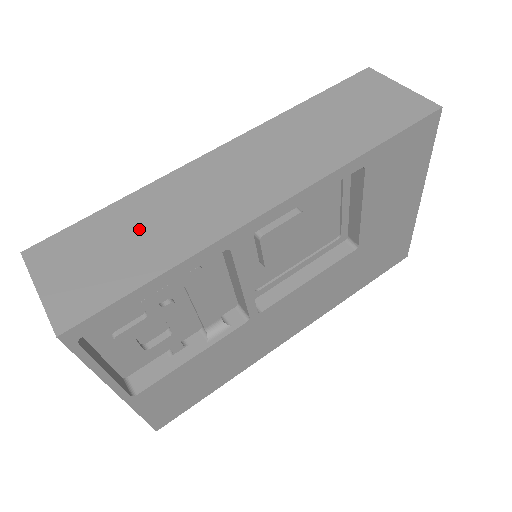
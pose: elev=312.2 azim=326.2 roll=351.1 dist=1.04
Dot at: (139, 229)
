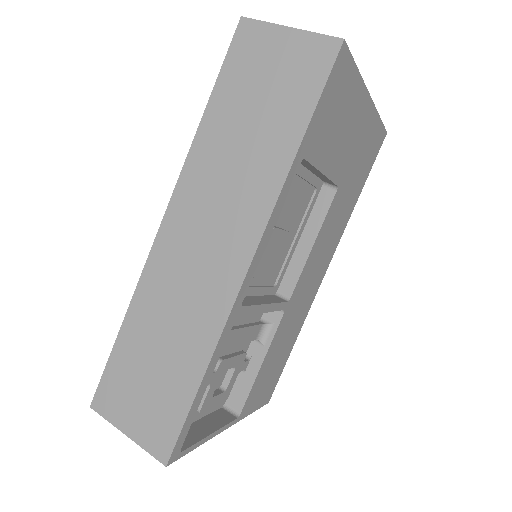
Dot at: (157, 344)
